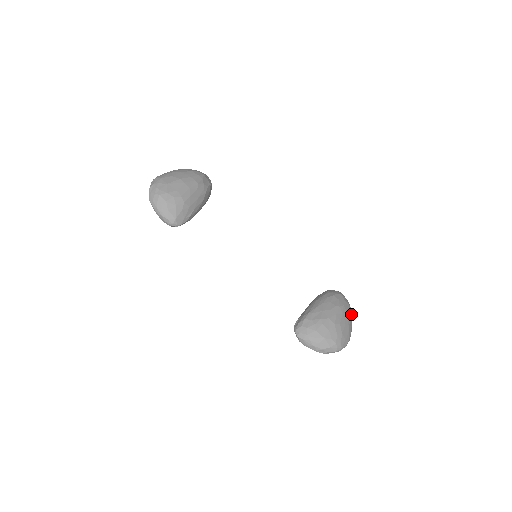
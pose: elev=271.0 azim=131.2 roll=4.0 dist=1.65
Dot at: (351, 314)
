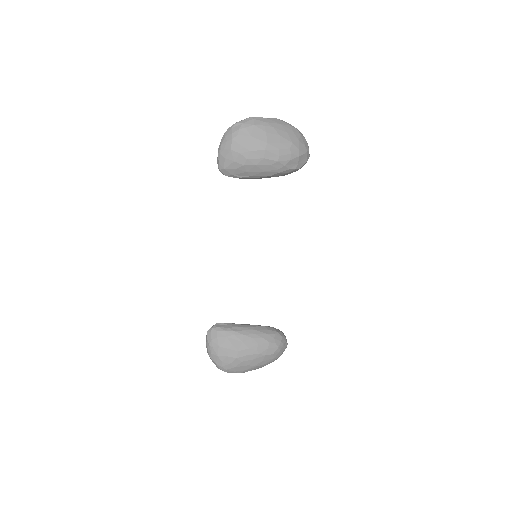
Dot at: occluded
